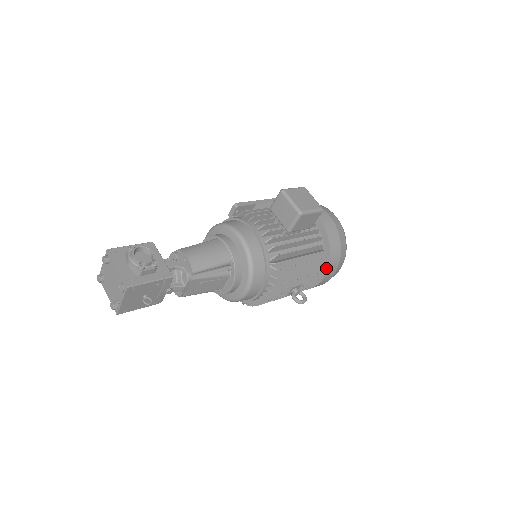
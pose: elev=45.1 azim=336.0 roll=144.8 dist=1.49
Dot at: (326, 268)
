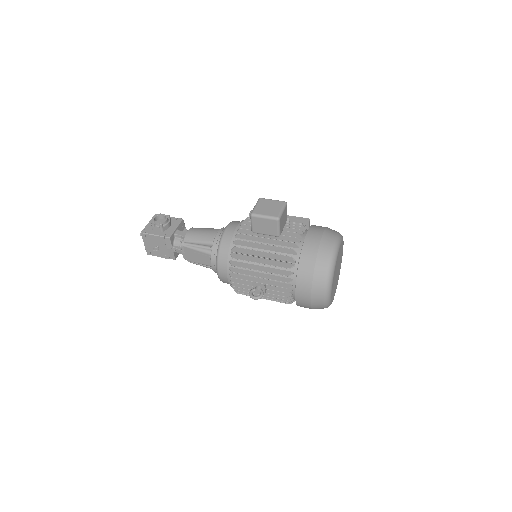
Dot at: (296, 282)
